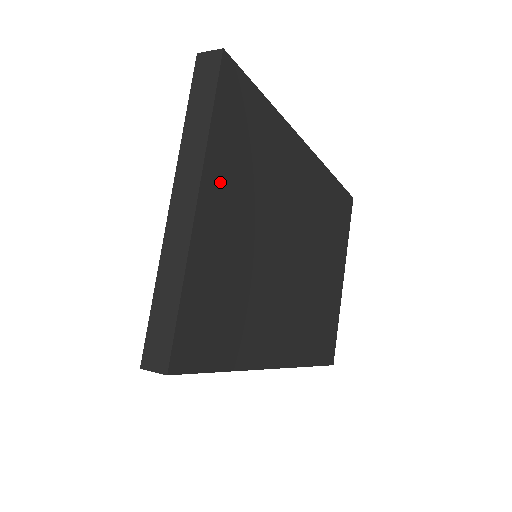
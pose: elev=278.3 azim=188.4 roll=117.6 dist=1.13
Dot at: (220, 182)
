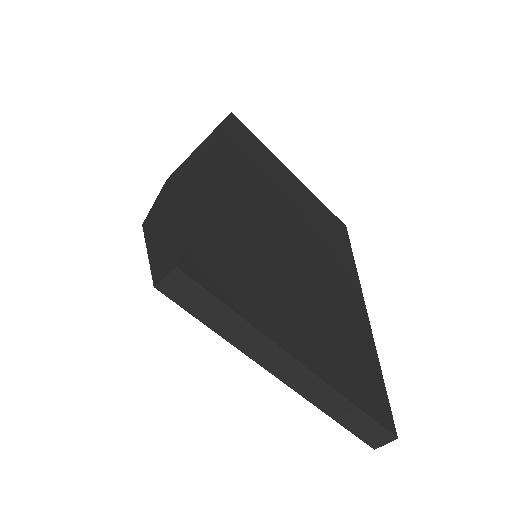
Dot at: (279, 324)
